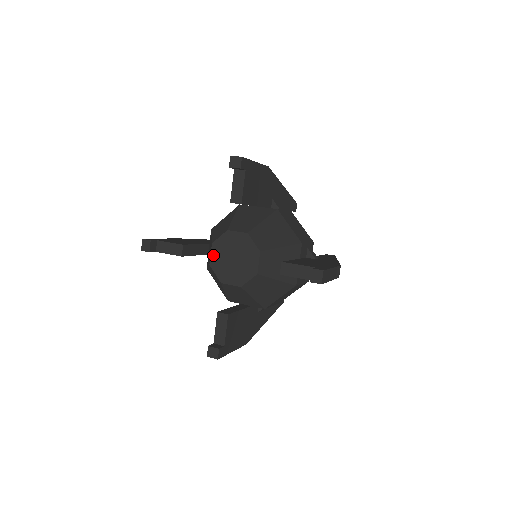
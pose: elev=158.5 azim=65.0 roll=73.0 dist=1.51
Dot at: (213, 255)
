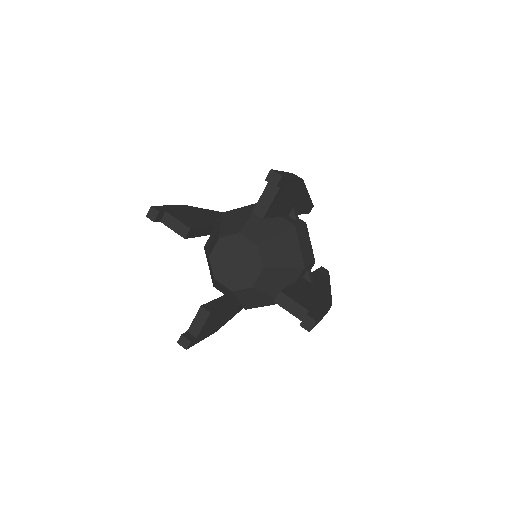
Dot at: (216, 249)
